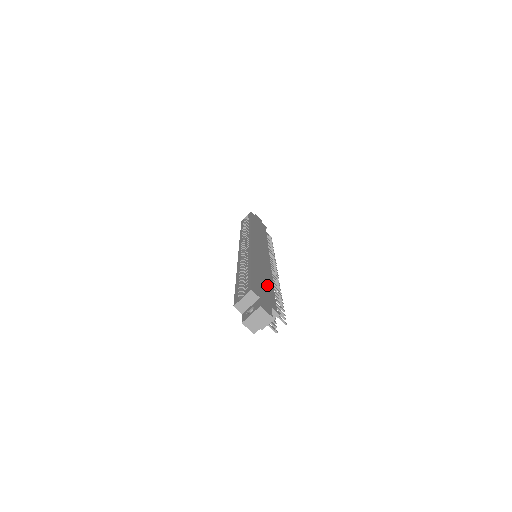
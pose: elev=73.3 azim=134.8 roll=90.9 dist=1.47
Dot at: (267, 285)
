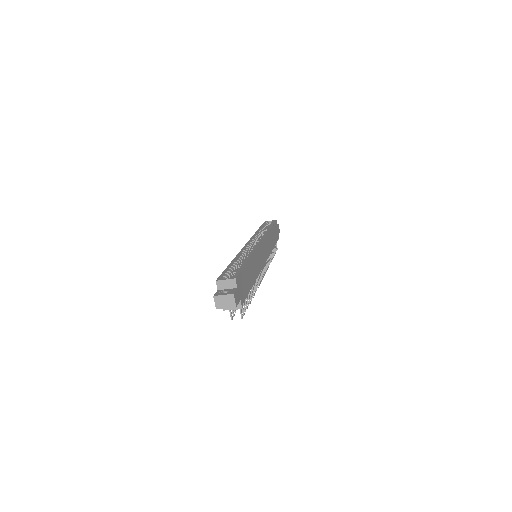
Dot at: (249, 283)
